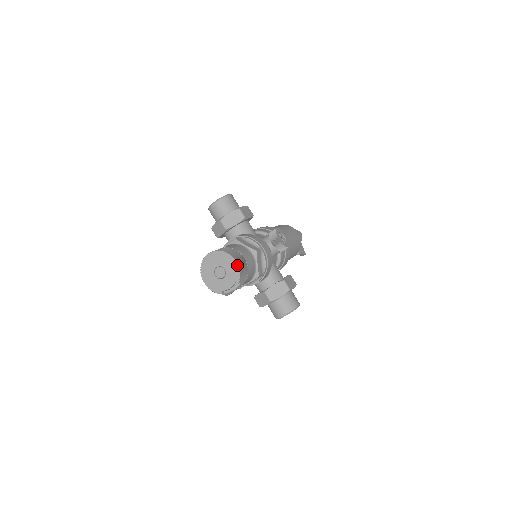
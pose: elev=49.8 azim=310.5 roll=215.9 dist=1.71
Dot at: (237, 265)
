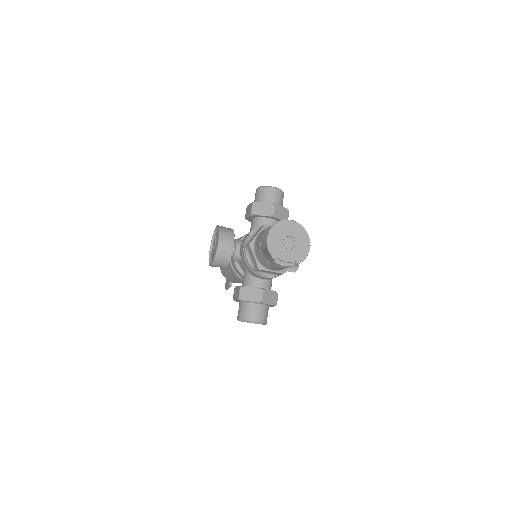
Dot at: (309, 250)
